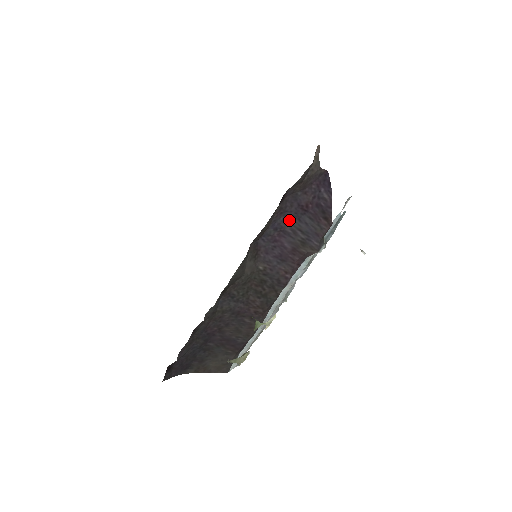
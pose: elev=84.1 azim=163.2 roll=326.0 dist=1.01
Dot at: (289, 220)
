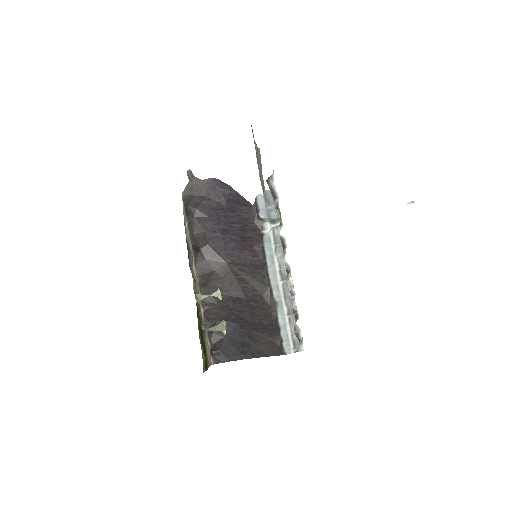
Dot at: (218, 221)
